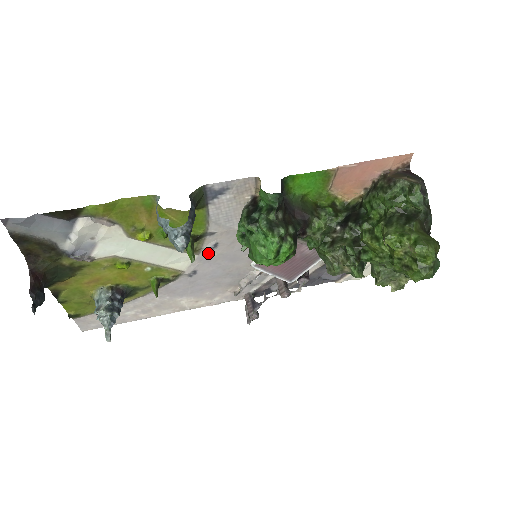
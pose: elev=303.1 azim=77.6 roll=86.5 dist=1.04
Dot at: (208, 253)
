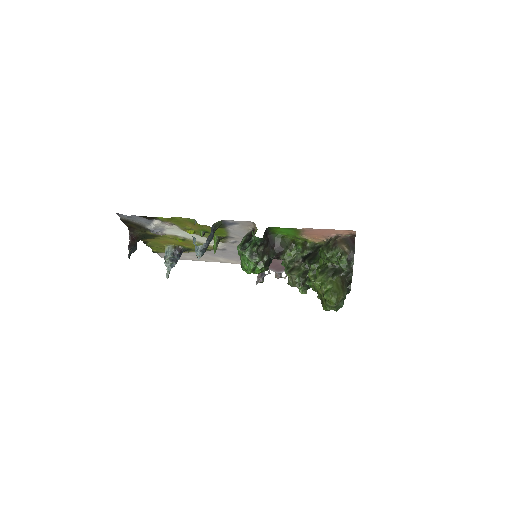
Dot at: (231, 243)
